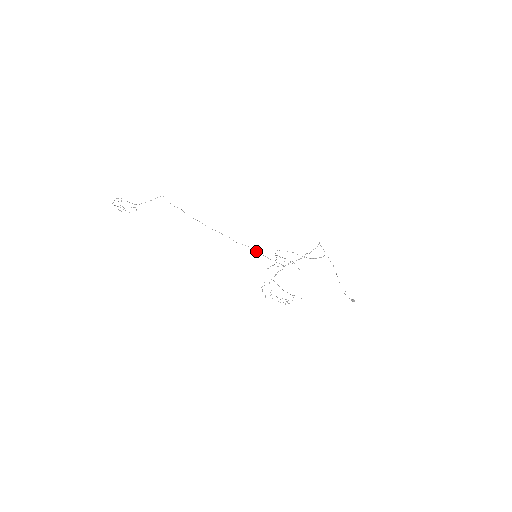
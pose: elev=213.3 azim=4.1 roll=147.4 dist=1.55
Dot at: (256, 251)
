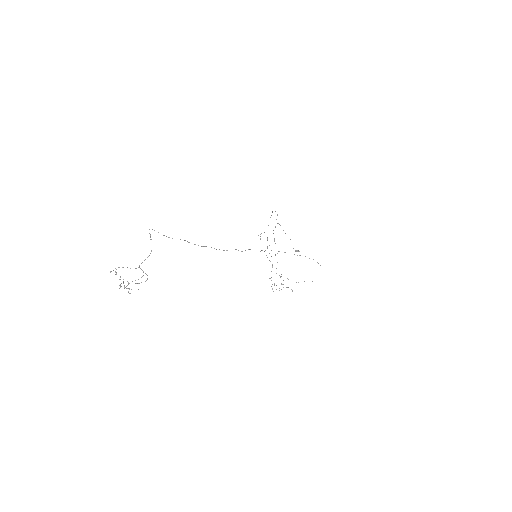
Dot at: occluded
